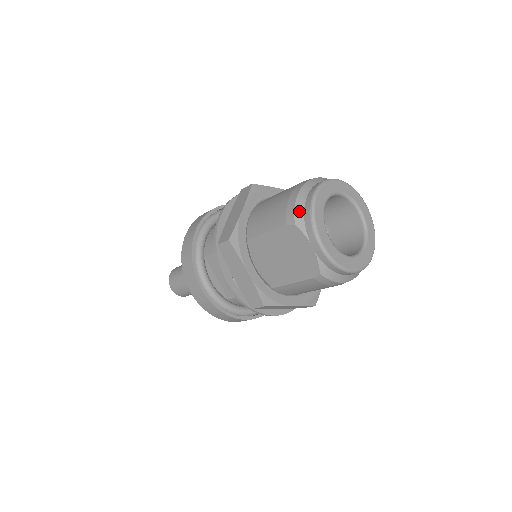
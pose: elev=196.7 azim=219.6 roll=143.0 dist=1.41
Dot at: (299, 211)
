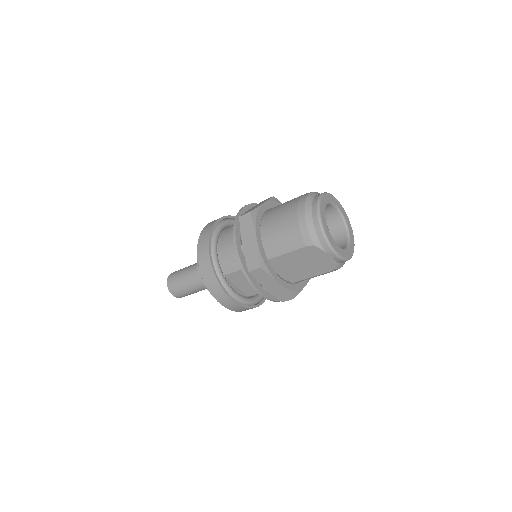
Dot at: (313, 234)
